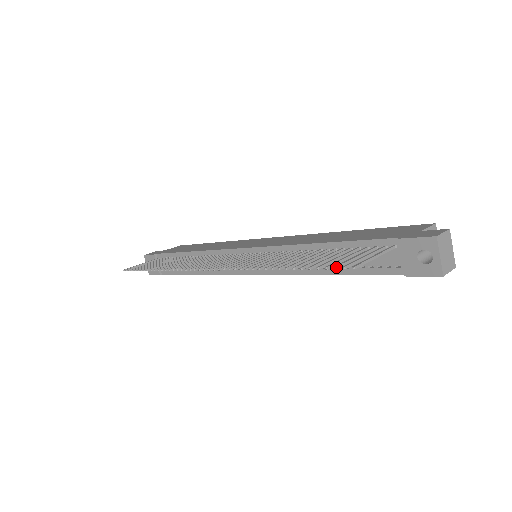
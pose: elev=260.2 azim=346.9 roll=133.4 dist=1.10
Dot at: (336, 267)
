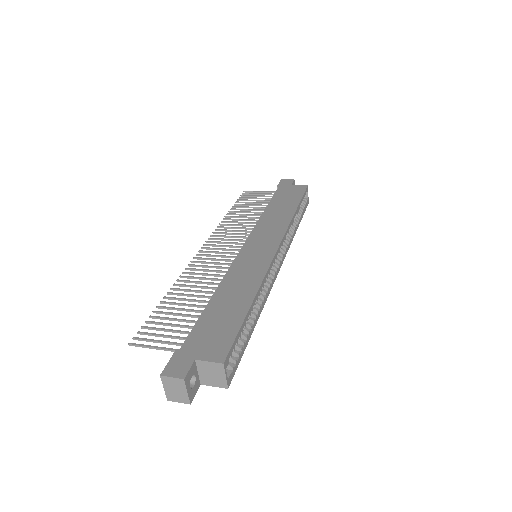
Dot at: (138, 333)
